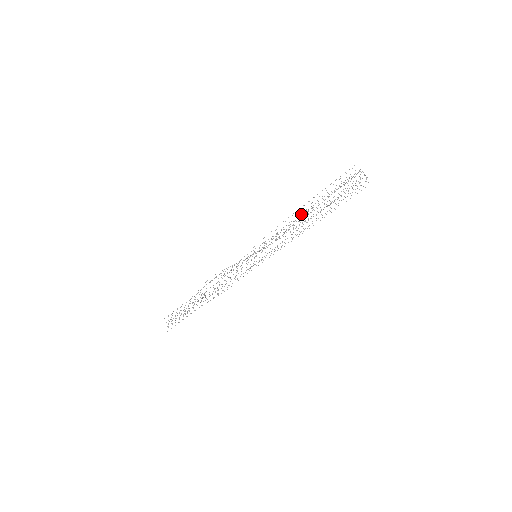
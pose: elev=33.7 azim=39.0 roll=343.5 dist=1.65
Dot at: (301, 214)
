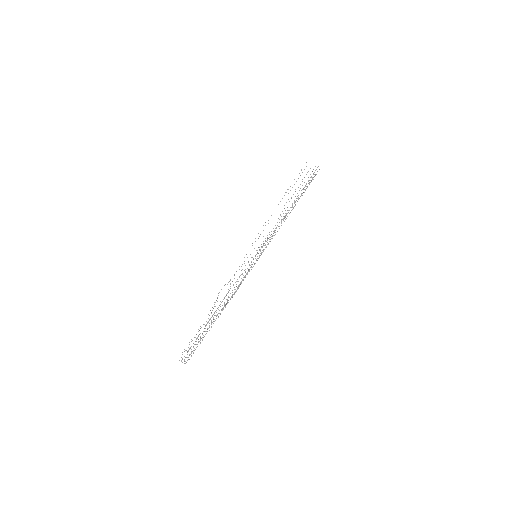
Dot at: occluded
